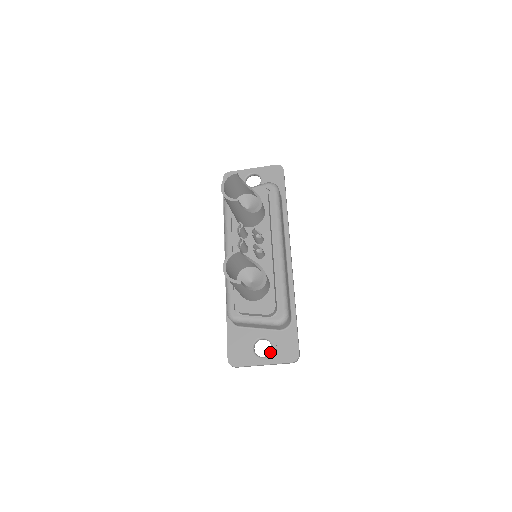
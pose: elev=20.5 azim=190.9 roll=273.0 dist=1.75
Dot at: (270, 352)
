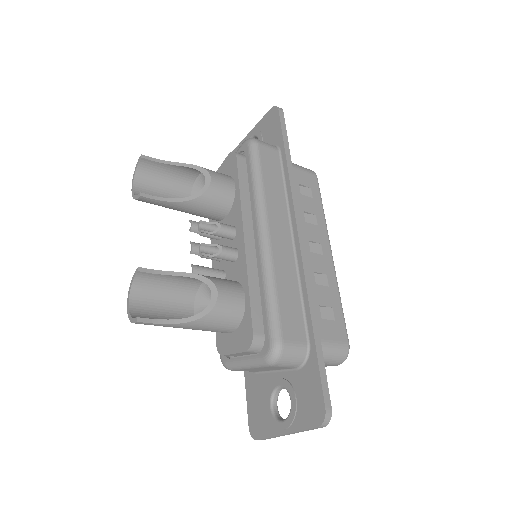
Dot at: occluded
